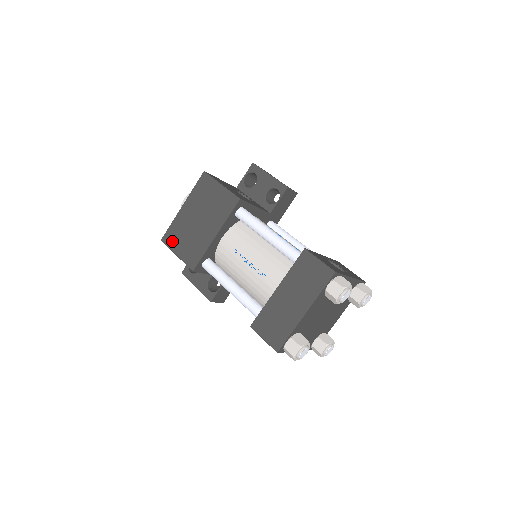
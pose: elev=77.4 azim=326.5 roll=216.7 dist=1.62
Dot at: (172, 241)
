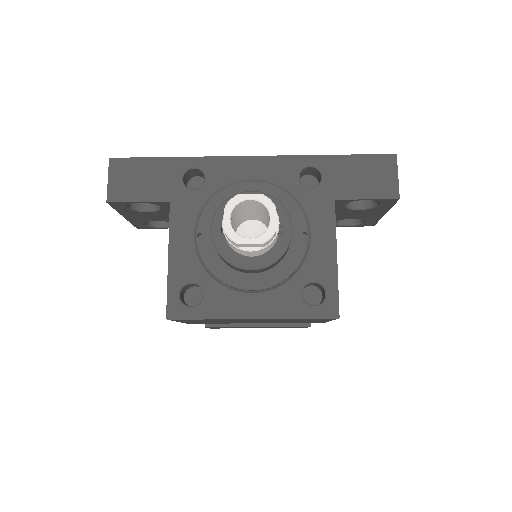
Dot at: occluded
